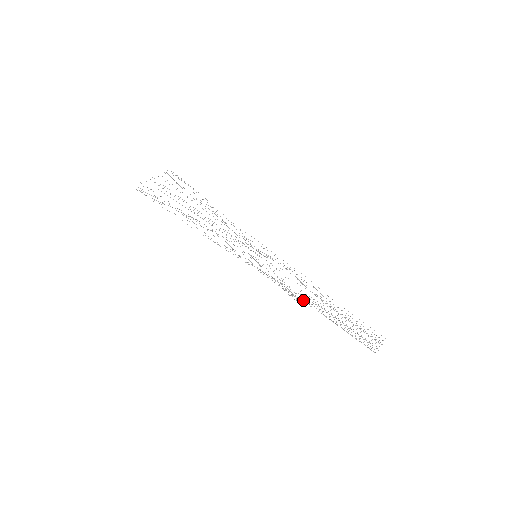
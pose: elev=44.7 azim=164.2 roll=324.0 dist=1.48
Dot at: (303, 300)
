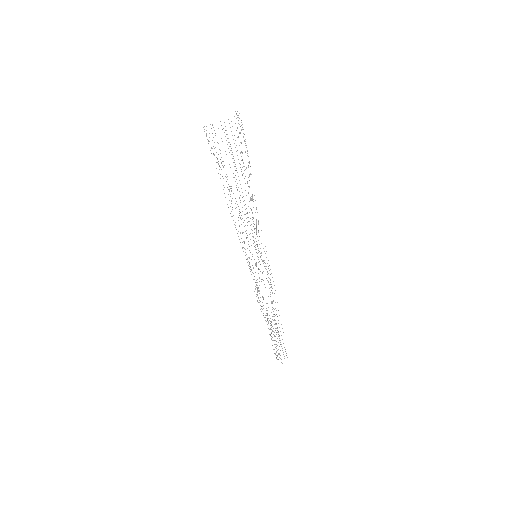
Dot at: occluded
